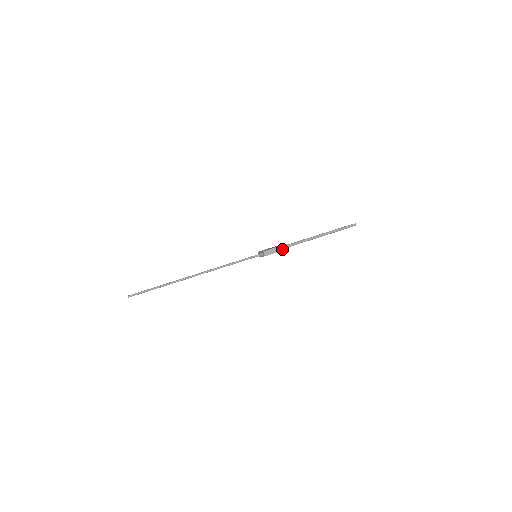
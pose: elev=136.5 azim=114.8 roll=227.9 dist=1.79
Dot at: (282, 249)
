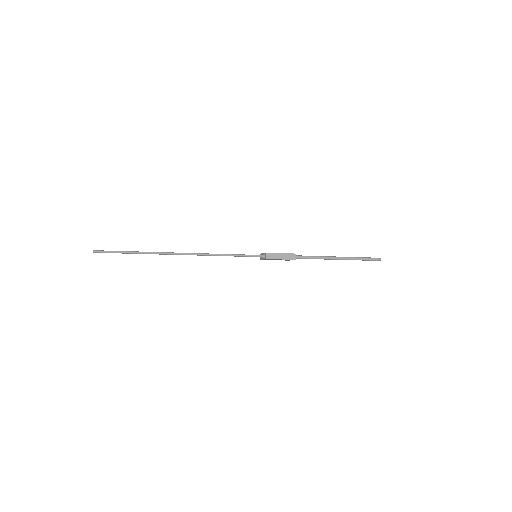
Dot at: (288, 257)
